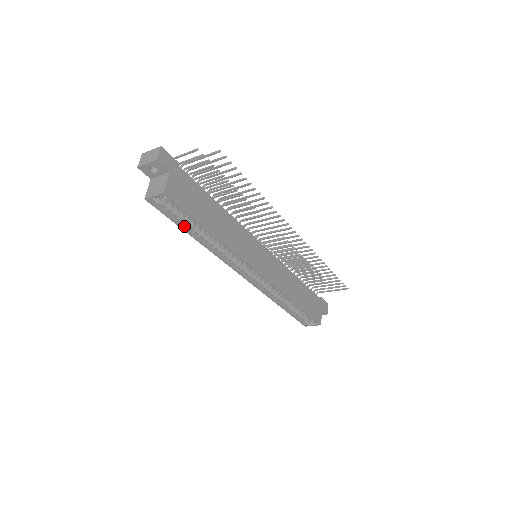
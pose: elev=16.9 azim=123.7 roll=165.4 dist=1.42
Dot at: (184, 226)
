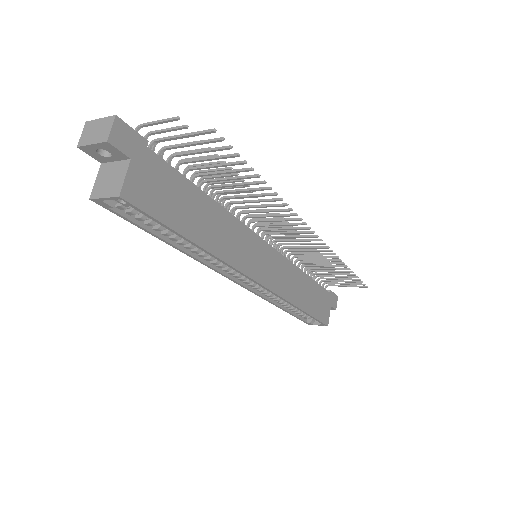
Dot at: (155, 231)
